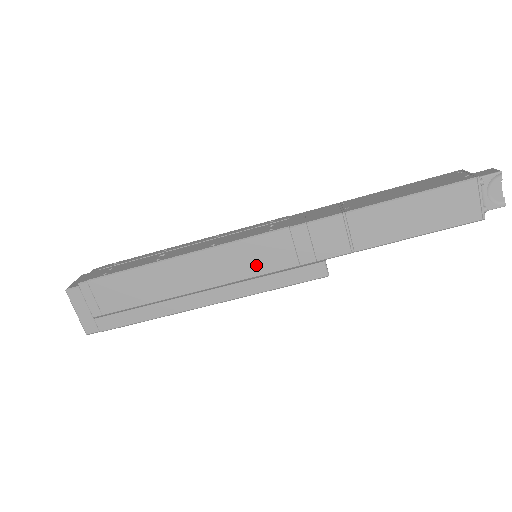
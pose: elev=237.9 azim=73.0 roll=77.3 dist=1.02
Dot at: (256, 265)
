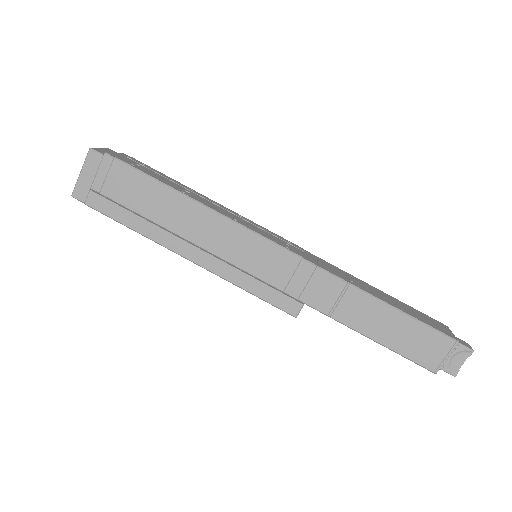
Dot at: (253, 263)
